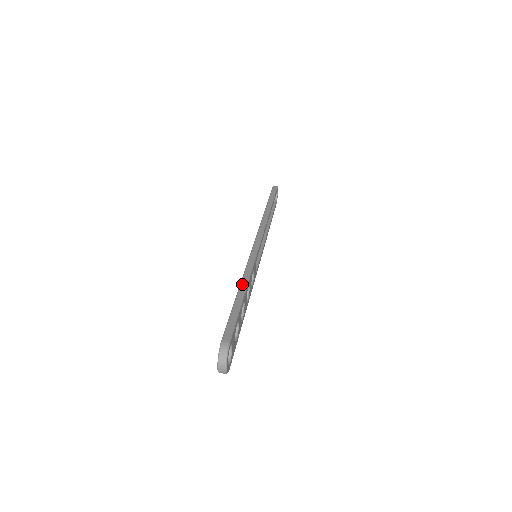
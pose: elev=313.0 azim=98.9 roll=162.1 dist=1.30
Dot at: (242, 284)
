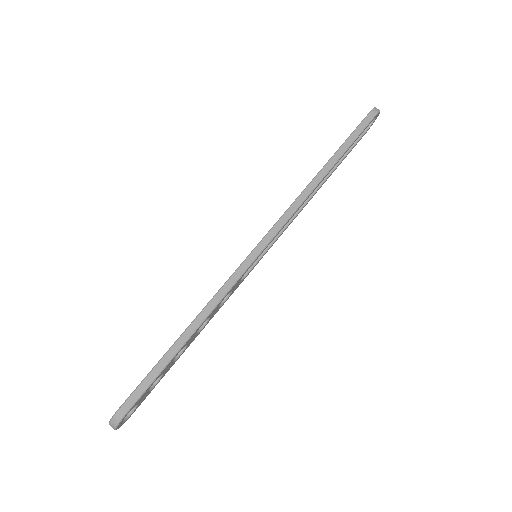
Dot at: (192, 325)
